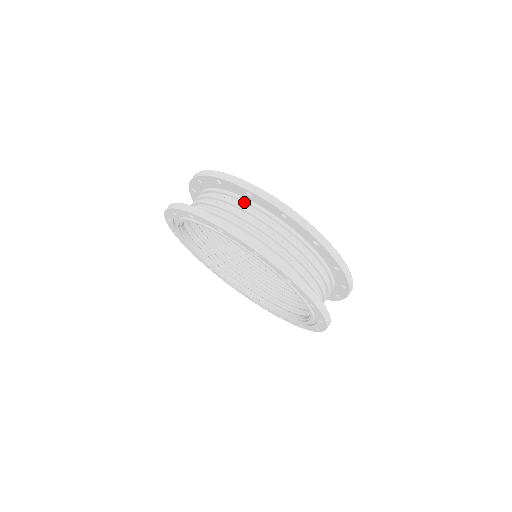
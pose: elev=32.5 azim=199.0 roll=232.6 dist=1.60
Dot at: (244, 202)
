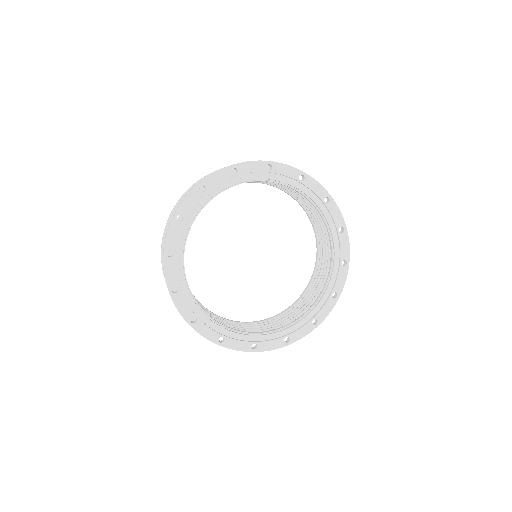
Dot at: occluded
